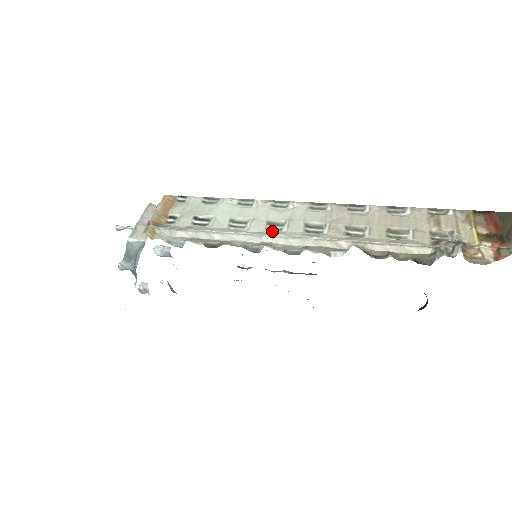
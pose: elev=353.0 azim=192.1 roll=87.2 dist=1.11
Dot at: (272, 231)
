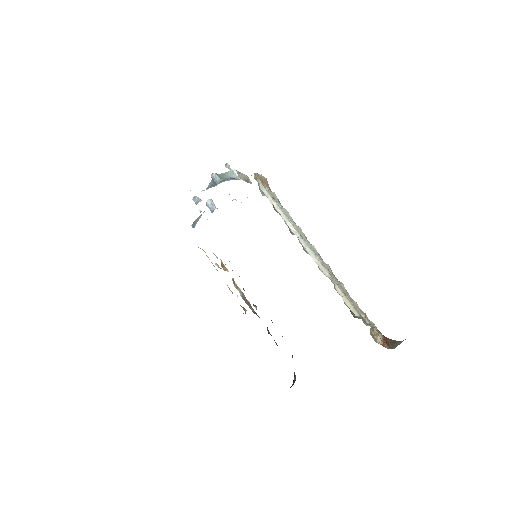
Dot at: occluded
